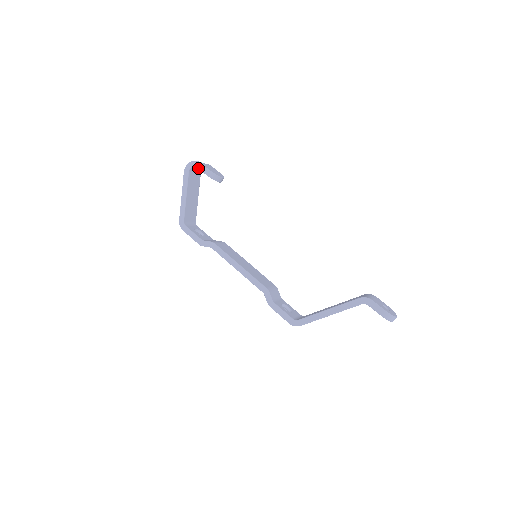
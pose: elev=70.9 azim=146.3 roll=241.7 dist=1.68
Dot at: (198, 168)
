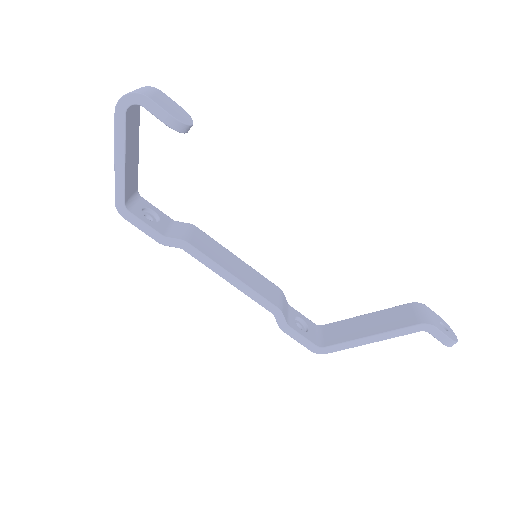
Dot at: (146, 109)
